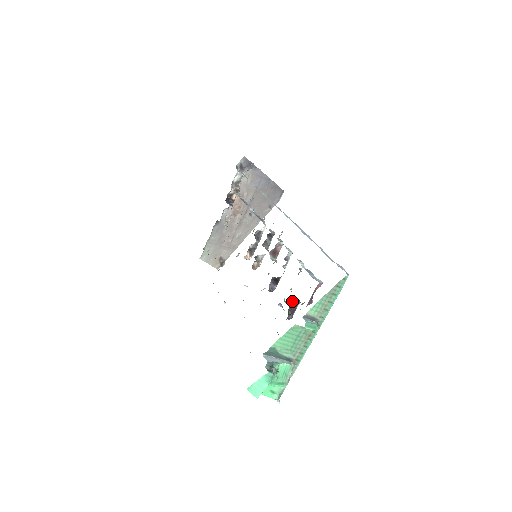
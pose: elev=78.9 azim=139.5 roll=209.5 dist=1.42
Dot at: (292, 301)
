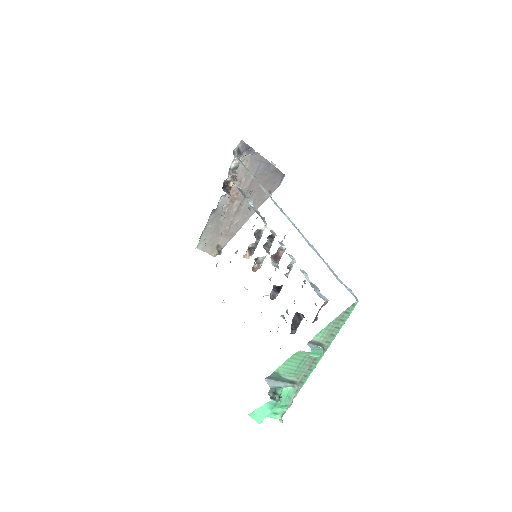
Dot at: (295, 315)
